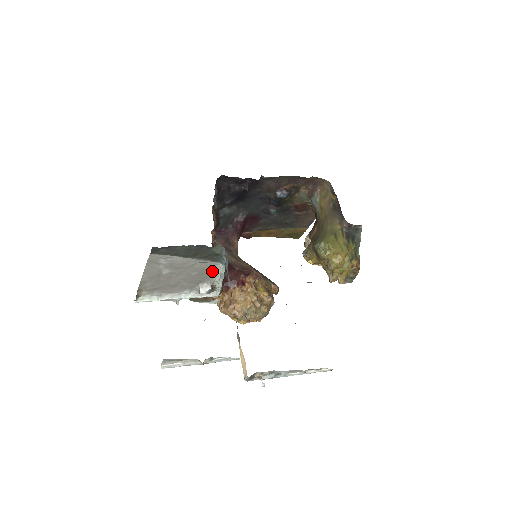
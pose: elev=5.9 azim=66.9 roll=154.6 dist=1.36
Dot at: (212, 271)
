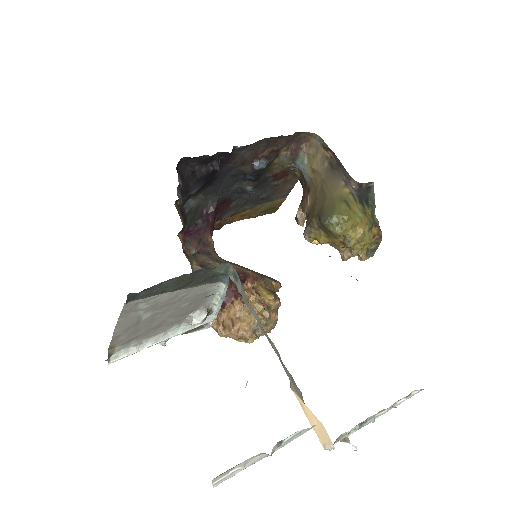
Dot at: (208, 294)
